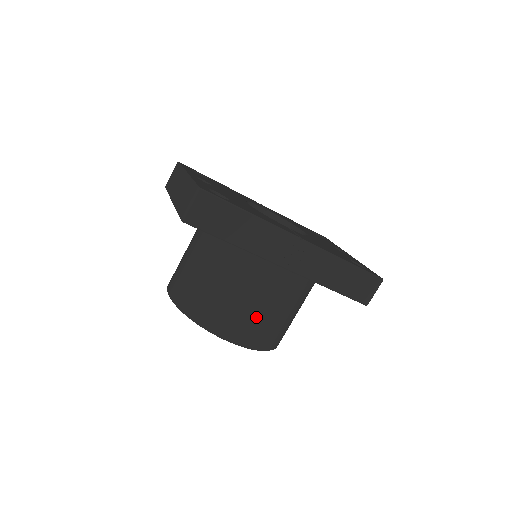
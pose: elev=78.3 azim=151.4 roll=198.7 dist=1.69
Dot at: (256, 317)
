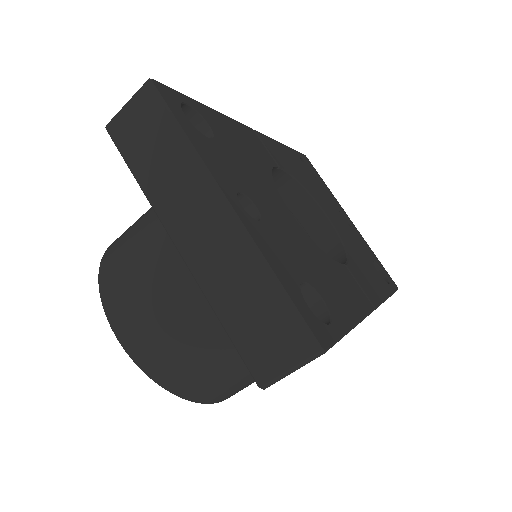
Dot at: occluded
